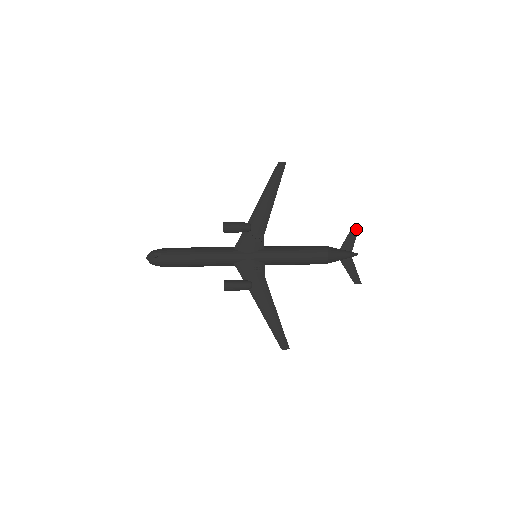
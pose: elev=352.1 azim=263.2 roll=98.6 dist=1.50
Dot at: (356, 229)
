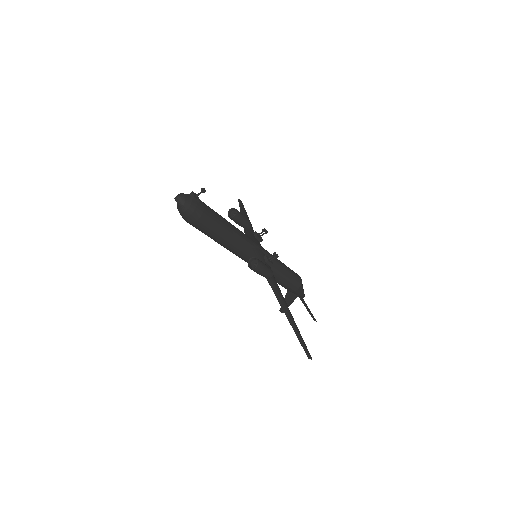
Dot at: occluded
